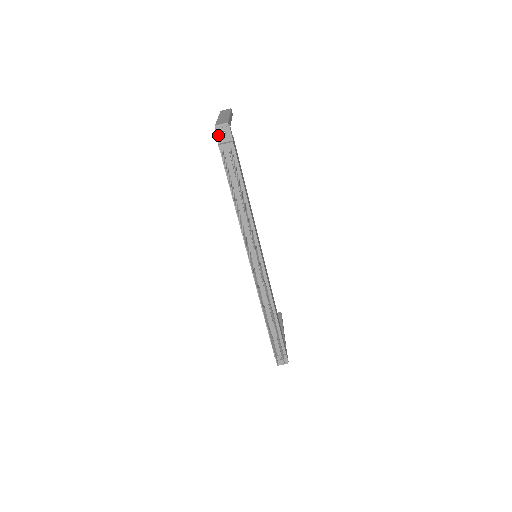
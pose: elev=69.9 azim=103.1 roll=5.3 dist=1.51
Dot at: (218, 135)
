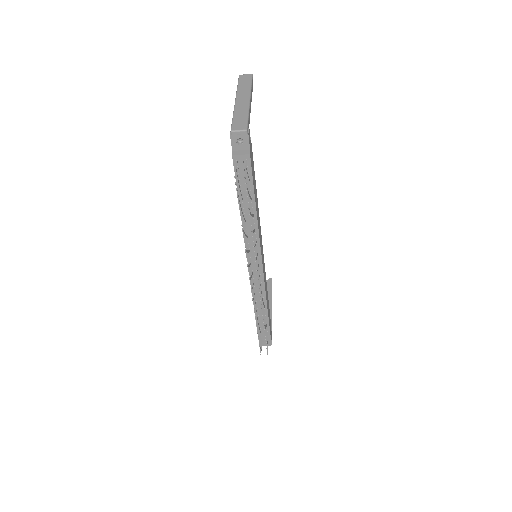
Dot at: (233, 142)
